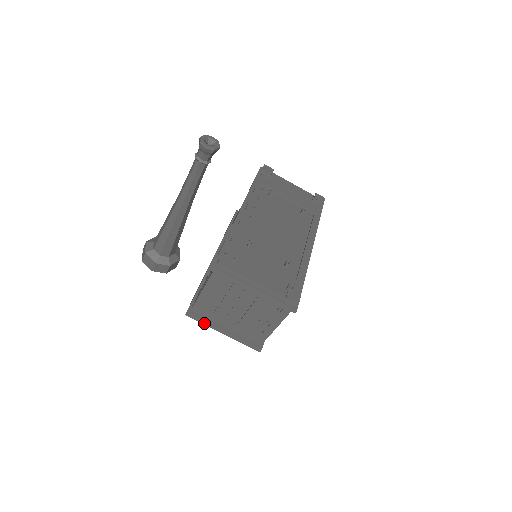
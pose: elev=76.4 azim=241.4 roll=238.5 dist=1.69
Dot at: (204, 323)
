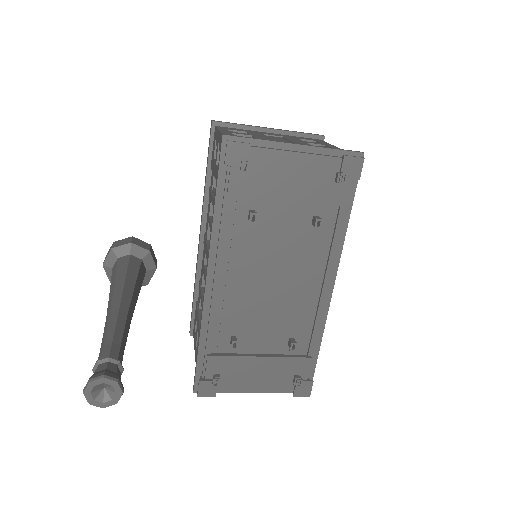
Dot at: occluded
